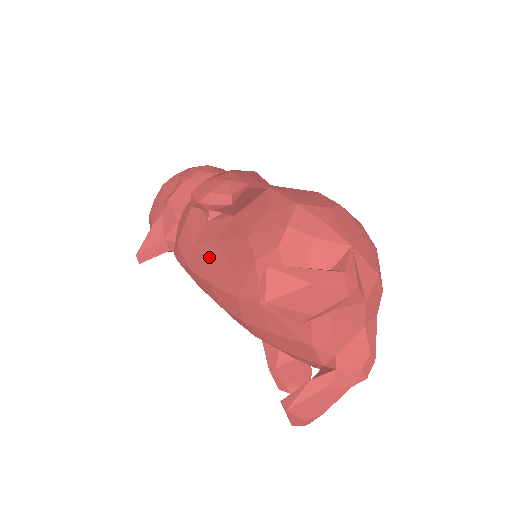
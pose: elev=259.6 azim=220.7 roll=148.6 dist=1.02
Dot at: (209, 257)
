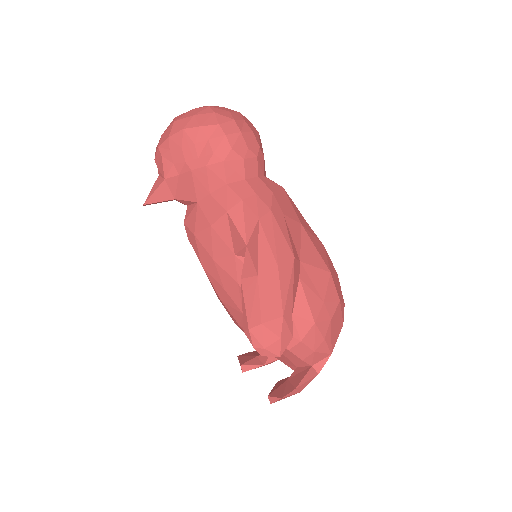
Dot at: (227, 287)
